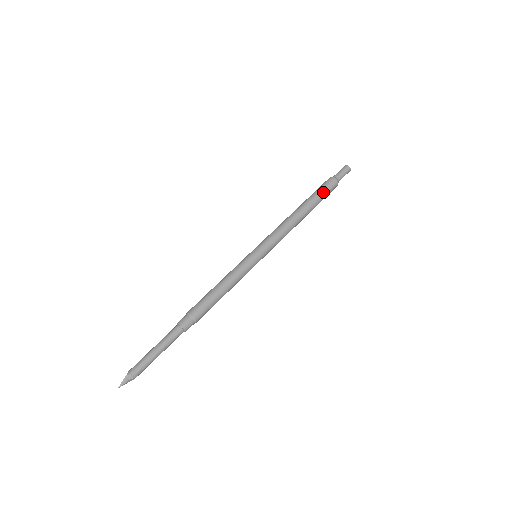
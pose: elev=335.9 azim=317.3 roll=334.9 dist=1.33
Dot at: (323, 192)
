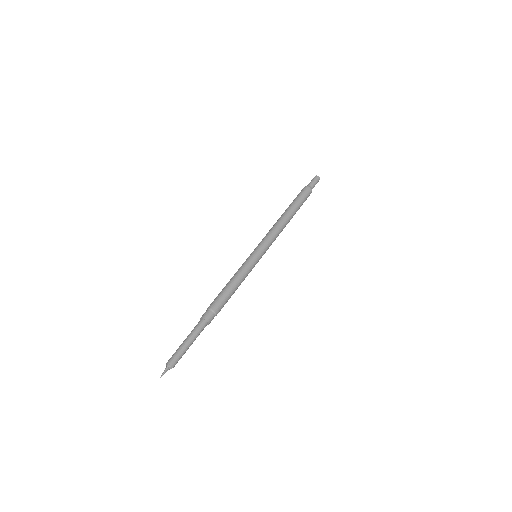
Dot at: (303, 200)
